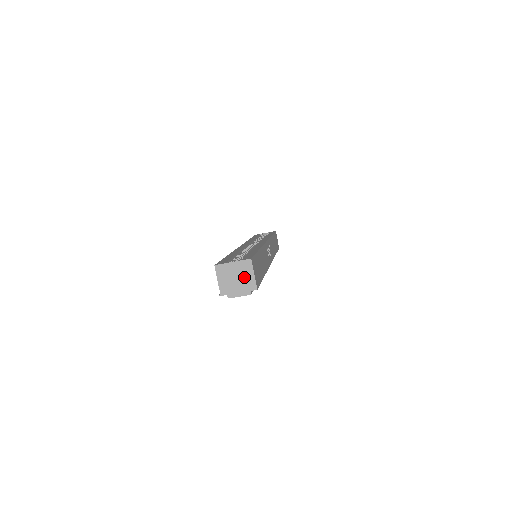
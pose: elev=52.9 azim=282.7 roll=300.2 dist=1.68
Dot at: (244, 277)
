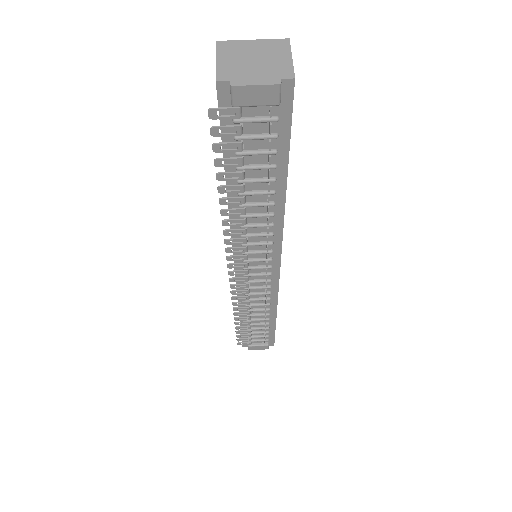
Dot at: (271, 60)
